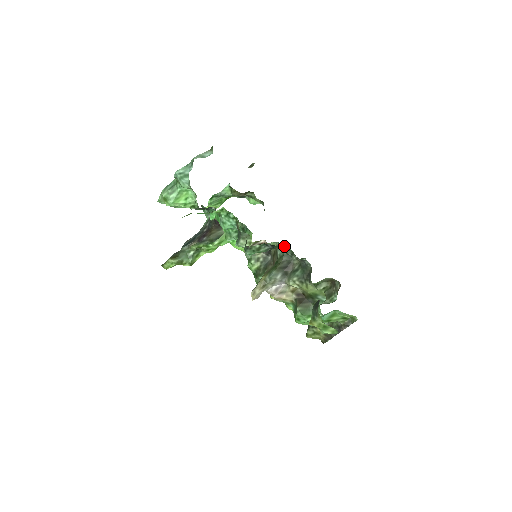
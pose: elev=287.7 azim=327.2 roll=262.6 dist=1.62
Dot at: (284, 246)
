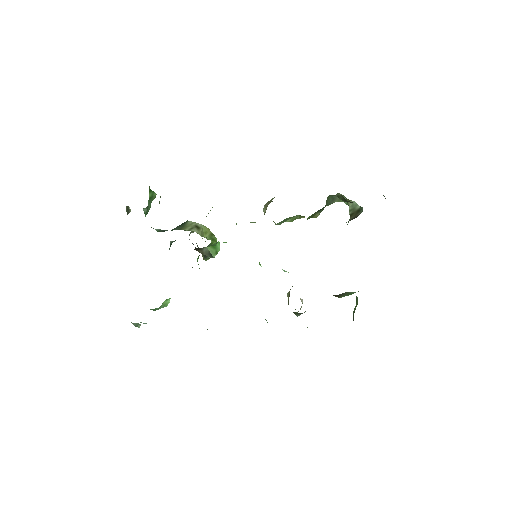
Dot at: occluded
